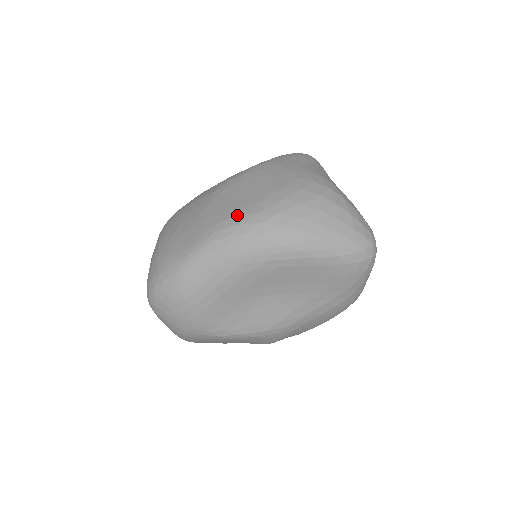
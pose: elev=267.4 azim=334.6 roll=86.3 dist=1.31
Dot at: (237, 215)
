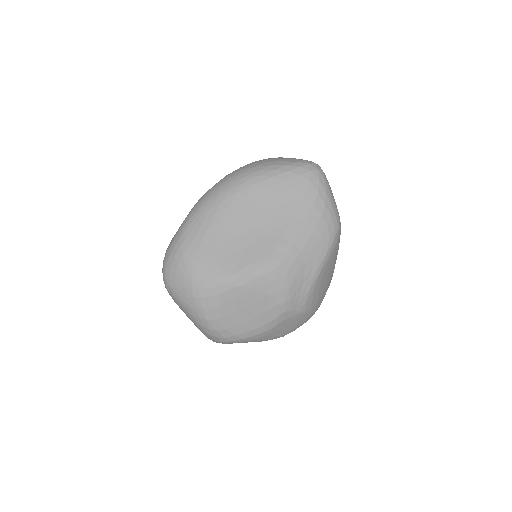
Dot at: occluded
